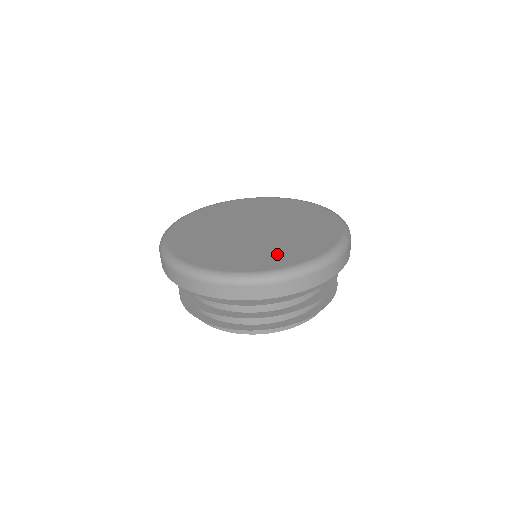
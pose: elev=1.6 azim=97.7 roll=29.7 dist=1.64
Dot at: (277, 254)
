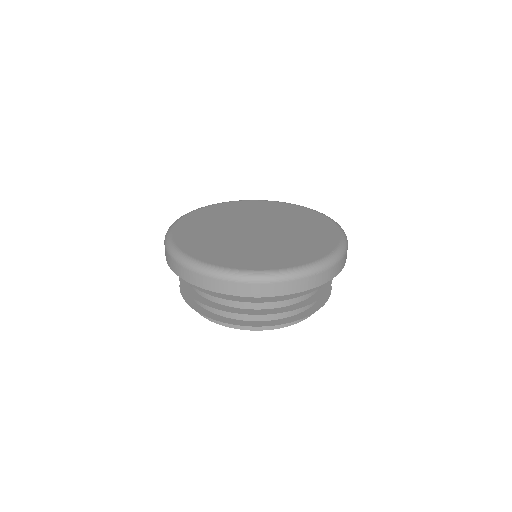
Dot at: (284, 254)
